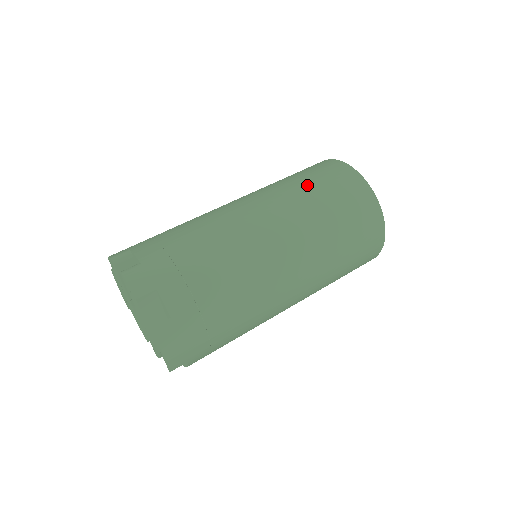
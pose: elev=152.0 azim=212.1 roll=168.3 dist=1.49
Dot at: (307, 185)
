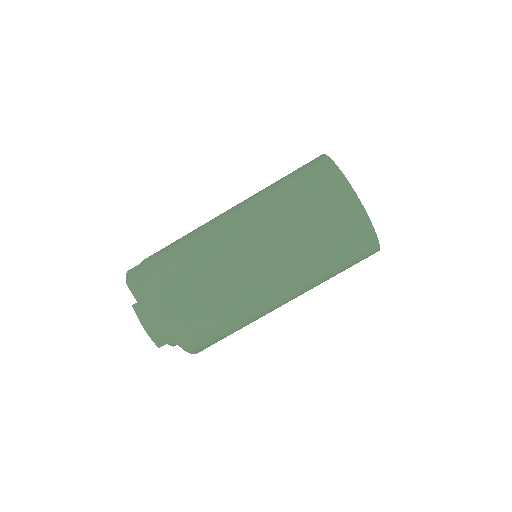
Dot at: (279, 181)
